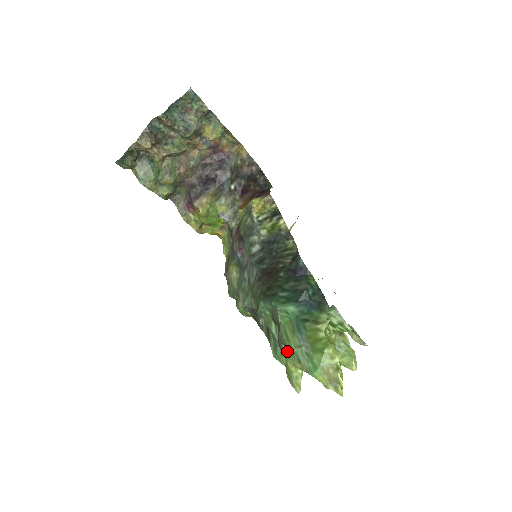
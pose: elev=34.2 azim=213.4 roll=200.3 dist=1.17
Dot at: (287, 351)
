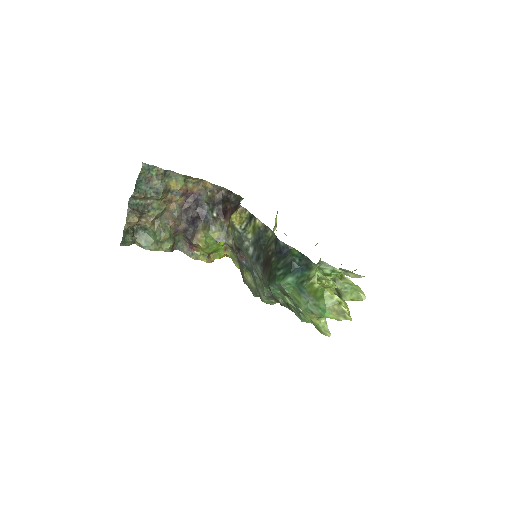
Dot at: (302, 311)
